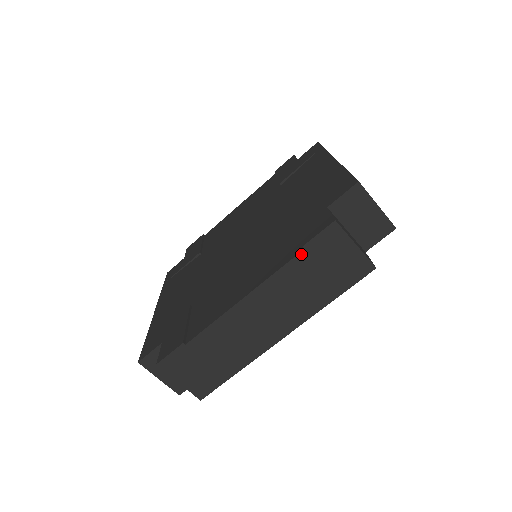
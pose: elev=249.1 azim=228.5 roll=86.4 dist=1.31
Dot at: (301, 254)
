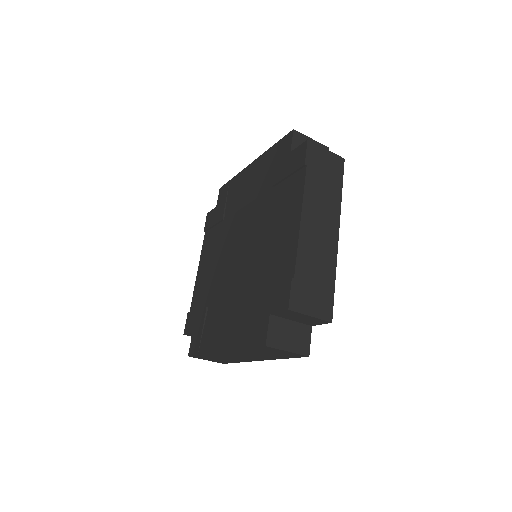
Dot at: (307, 169)
